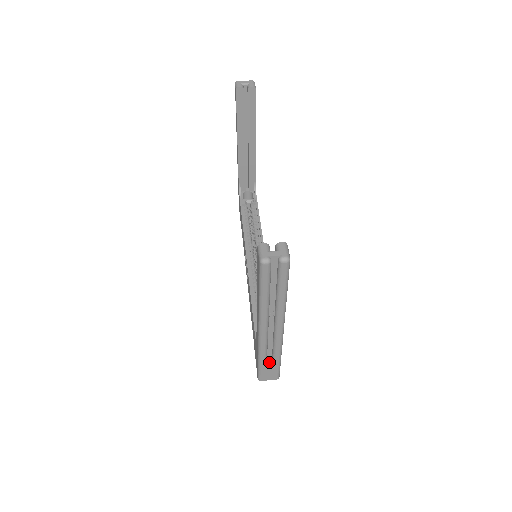
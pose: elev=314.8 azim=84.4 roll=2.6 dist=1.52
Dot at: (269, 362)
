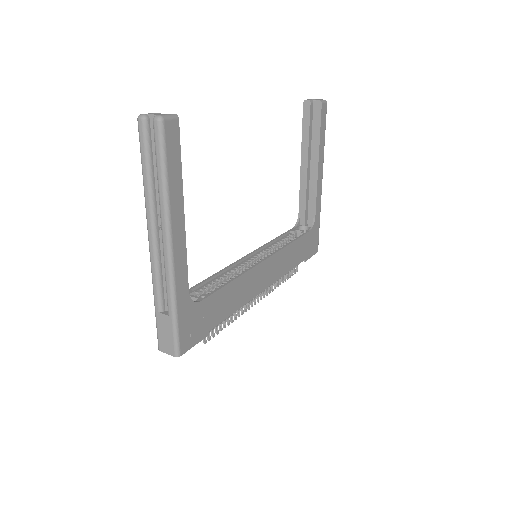
Dot at: (163, 313)
